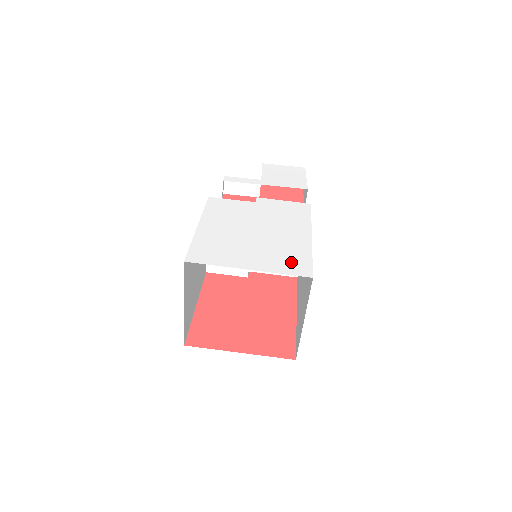
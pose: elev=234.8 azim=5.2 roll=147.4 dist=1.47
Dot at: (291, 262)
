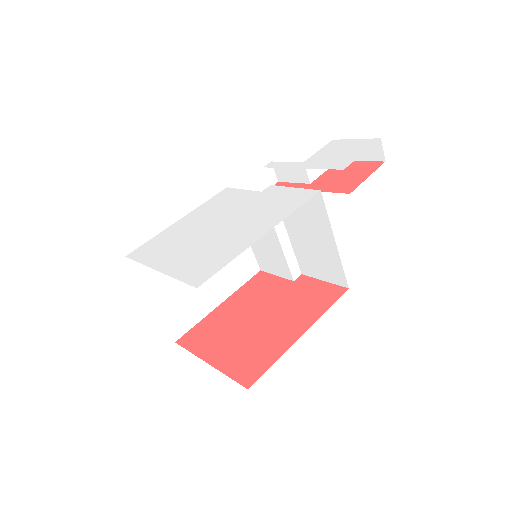
Dot at: (201, 266)
